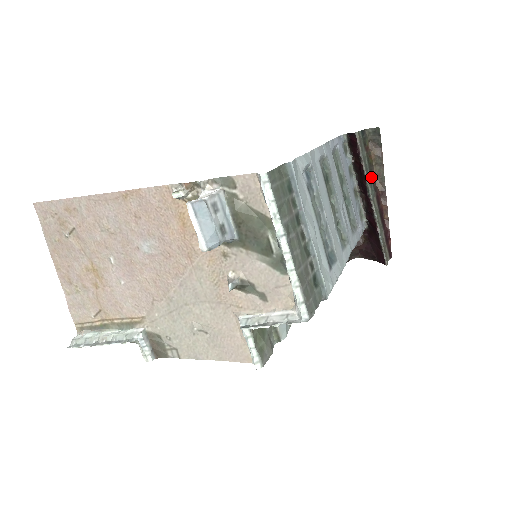
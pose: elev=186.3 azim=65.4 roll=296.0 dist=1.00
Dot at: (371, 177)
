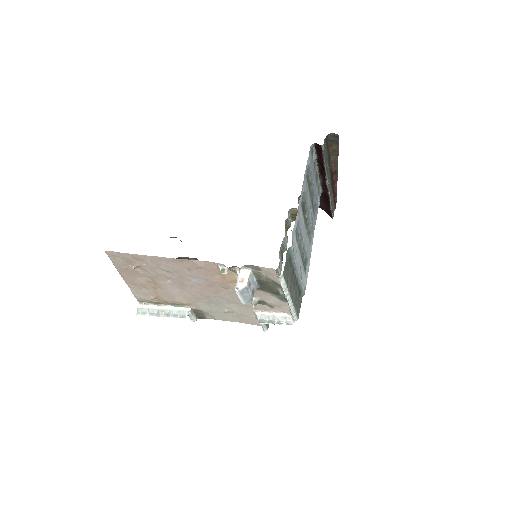
Dot at: (329, 165)
